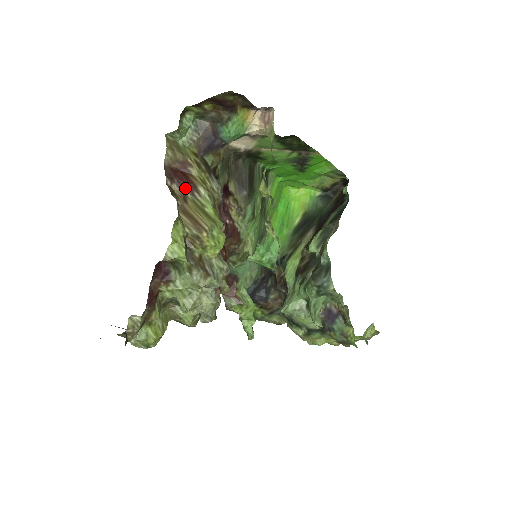
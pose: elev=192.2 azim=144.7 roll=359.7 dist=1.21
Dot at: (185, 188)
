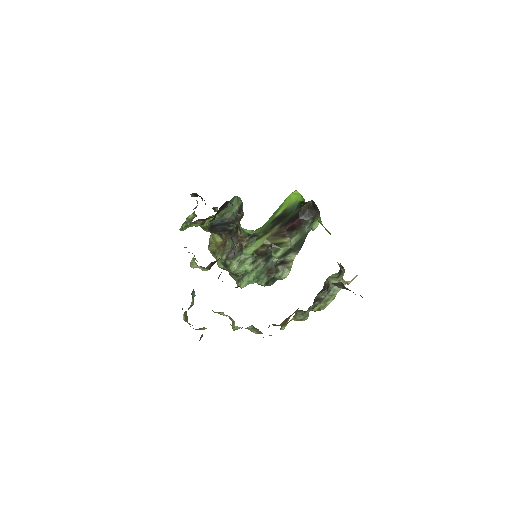
Dot at: occluded
